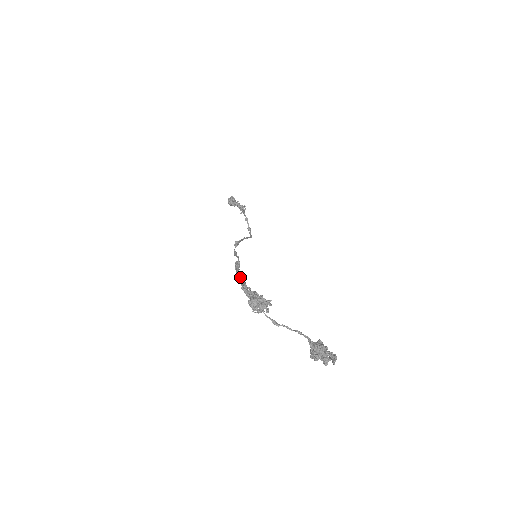
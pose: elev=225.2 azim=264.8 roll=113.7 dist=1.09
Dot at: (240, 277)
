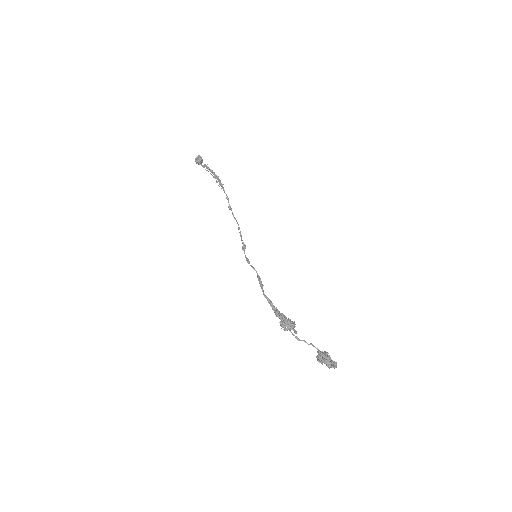
Dot at: occluded
